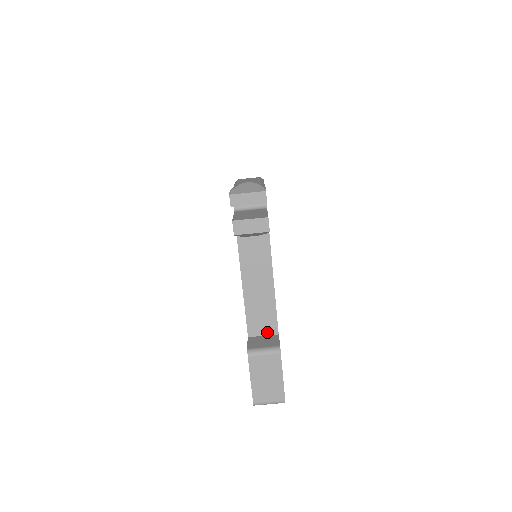
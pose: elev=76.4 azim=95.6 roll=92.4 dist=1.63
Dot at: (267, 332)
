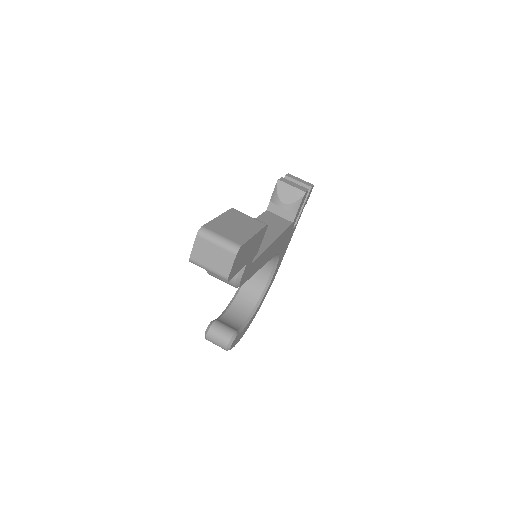
Dot at: occluded
